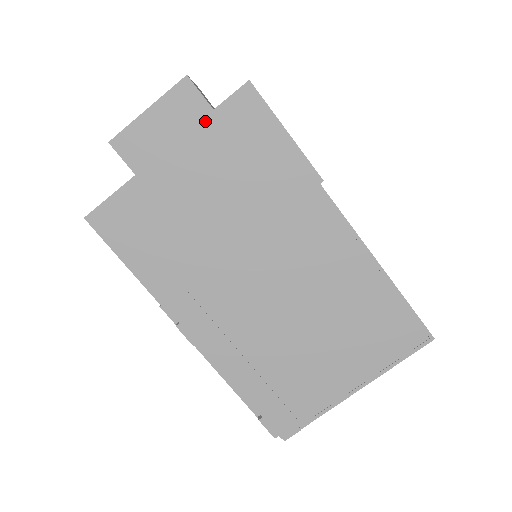
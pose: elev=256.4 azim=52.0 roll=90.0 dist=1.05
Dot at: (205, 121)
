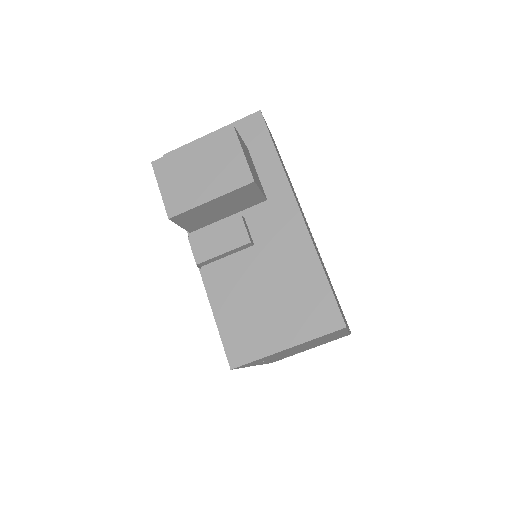
Dot at: occluded
